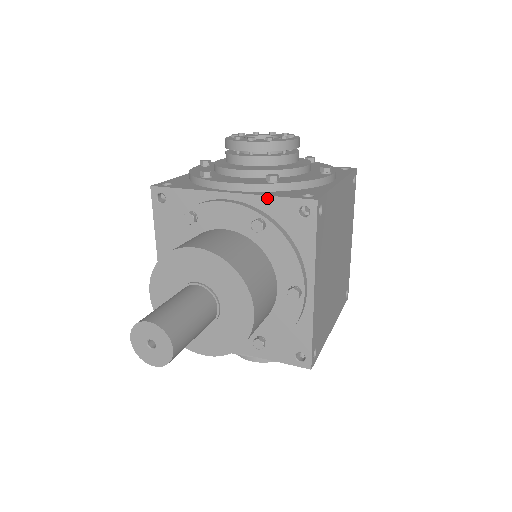
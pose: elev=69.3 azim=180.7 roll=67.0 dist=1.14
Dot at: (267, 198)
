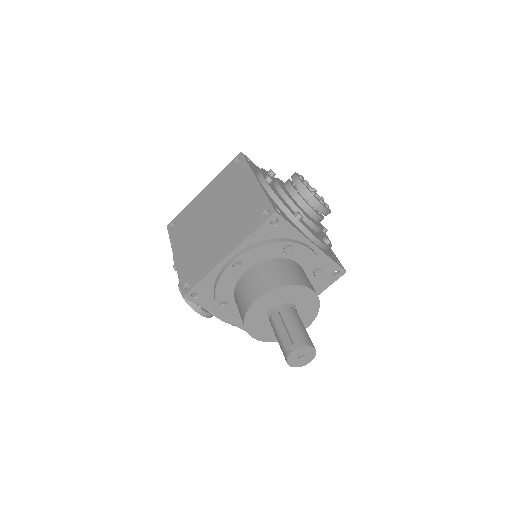
Dot at: (329, 259)
